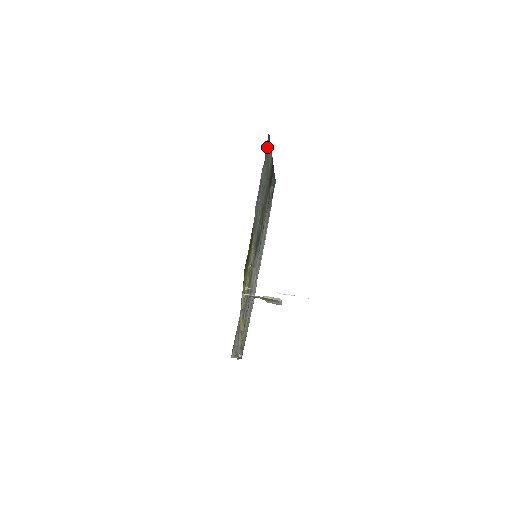
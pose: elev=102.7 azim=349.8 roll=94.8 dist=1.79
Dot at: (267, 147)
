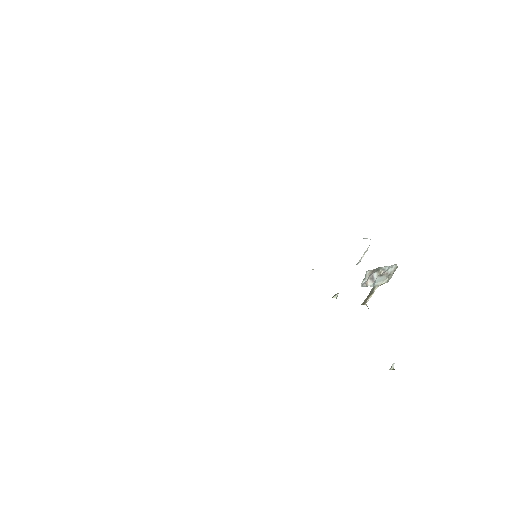
Dot at: occluded
